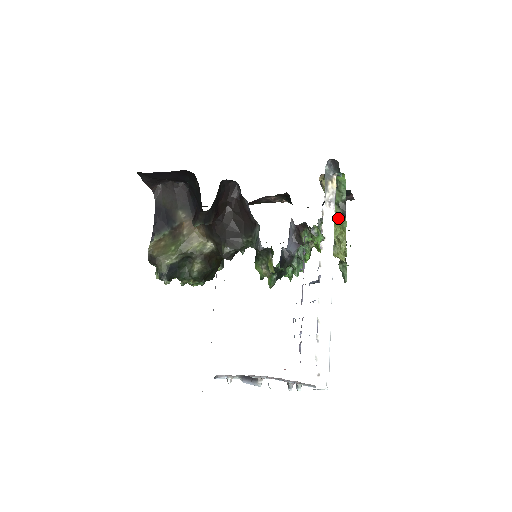
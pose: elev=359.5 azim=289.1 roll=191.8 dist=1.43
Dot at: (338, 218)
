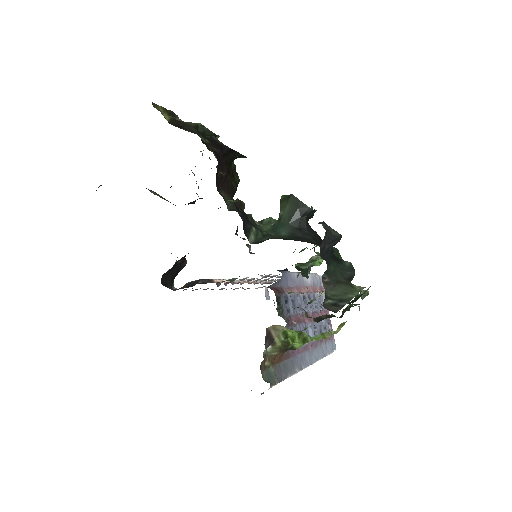
Dot at: (312, 338)
